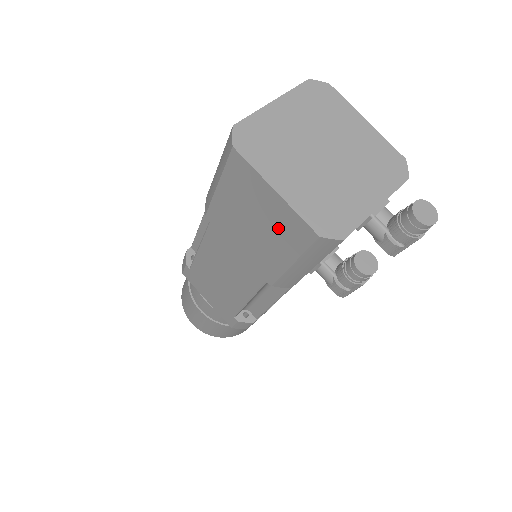
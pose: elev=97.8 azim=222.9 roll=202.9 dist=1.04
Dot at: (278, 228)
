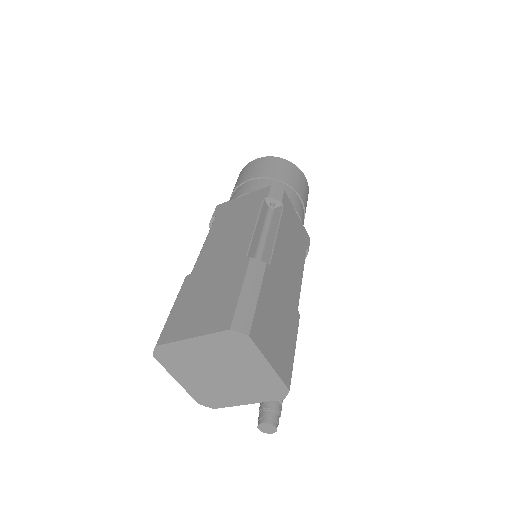
Dot at: occluded
